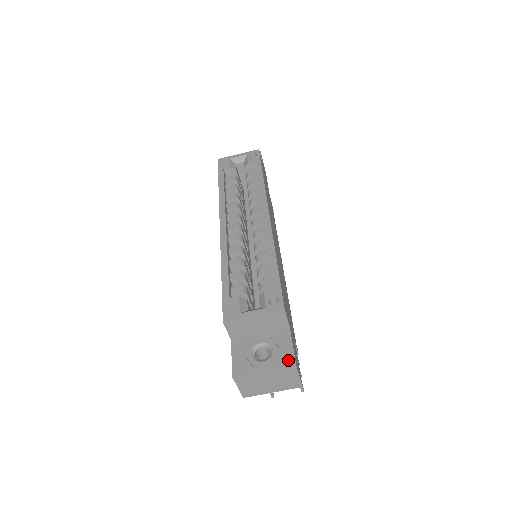
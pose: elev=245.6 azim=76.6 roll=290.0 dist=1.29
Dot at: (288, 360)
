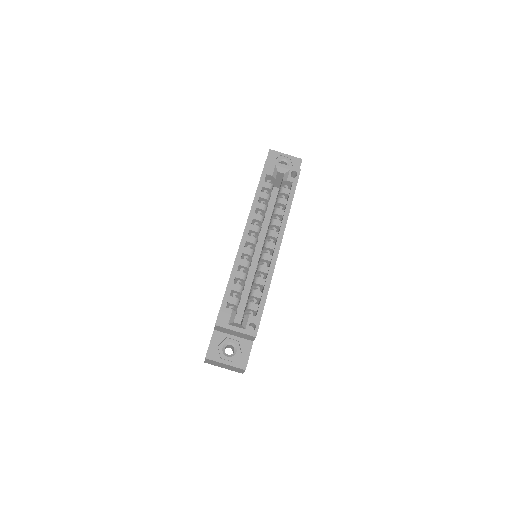
Dot at: (243, 364)
